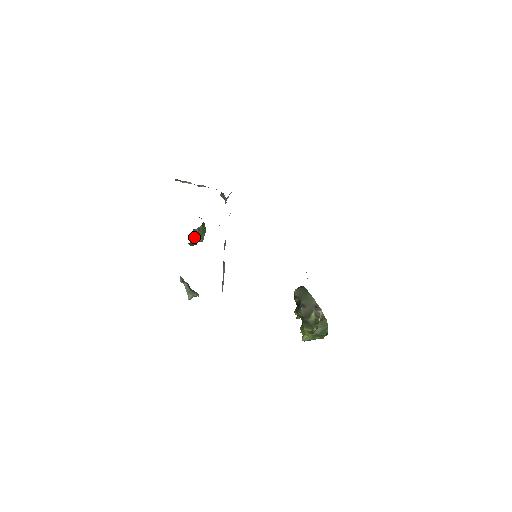
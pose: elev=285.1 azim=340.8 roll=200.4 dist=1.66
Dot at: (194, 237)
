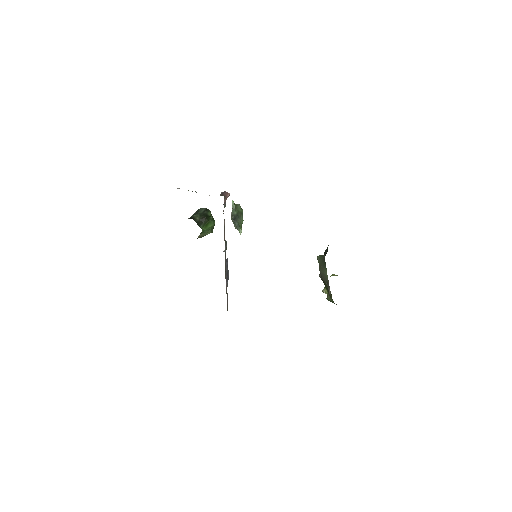
Dot at: occluded
